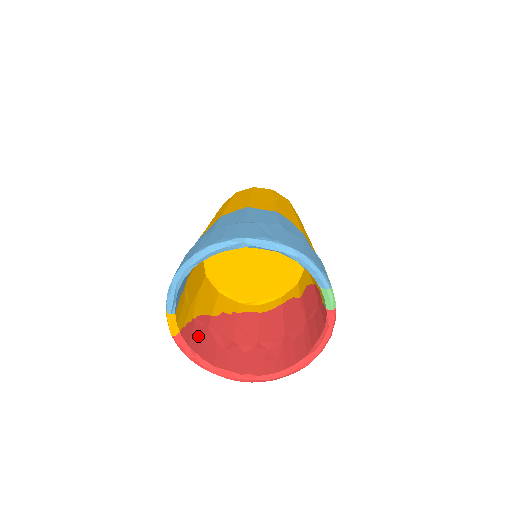
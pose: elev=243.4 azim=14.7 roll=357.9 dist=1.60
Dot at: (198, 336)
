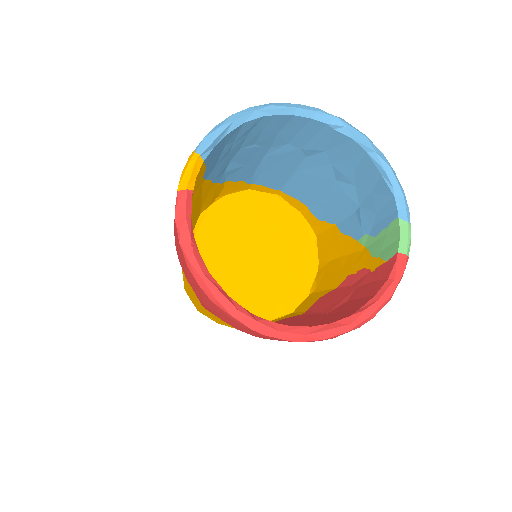
Dot at: occluded
